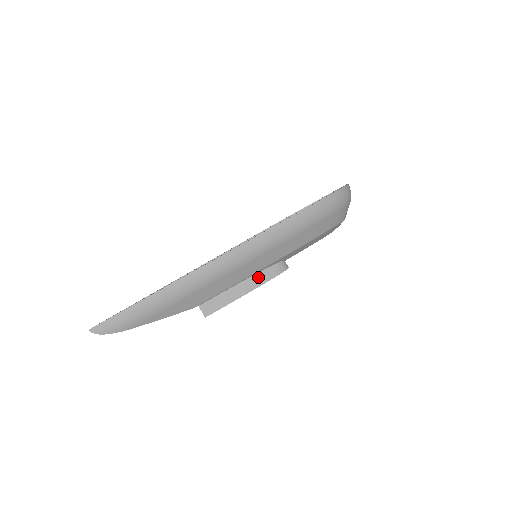
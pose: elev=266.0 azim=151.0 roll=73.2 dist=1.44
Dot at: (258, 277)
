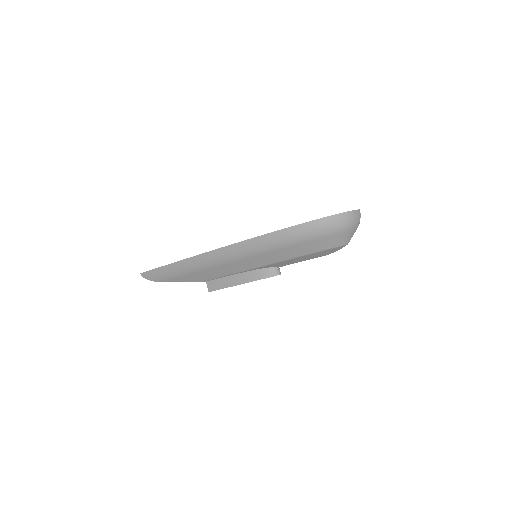
Dot at: (248, 275)
